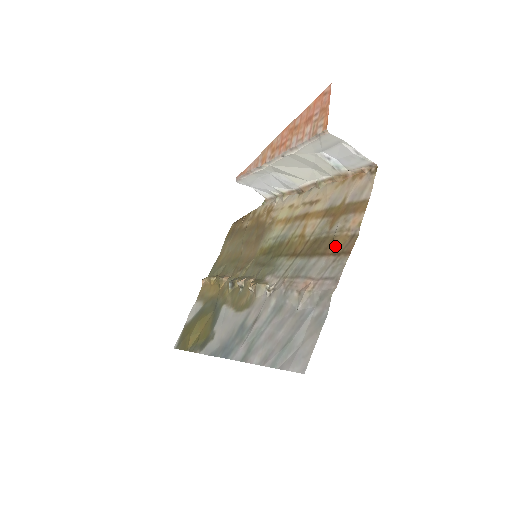
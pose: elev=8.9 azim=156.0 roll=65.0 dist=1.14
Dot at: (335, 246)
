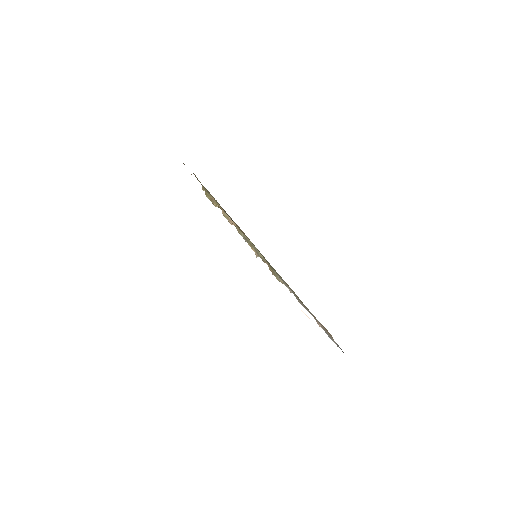
Dot at: occluded
